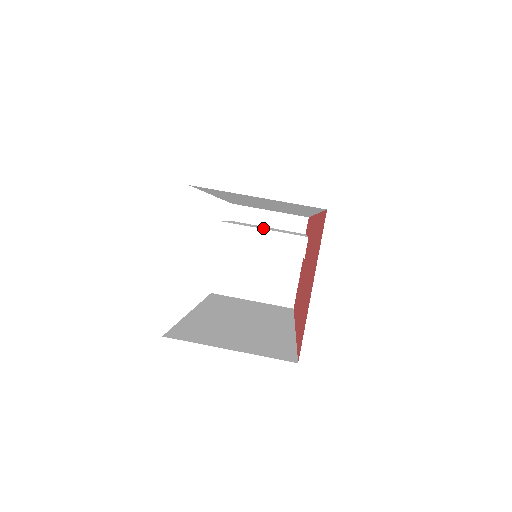
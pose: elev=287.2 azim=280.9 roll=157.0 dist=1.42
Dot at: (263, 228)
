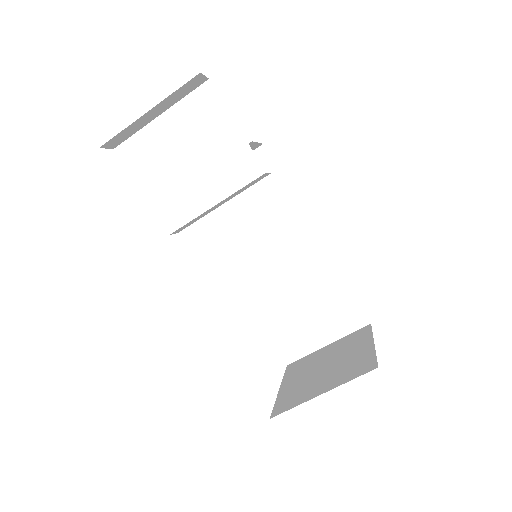
Dot at: (204, 192)
